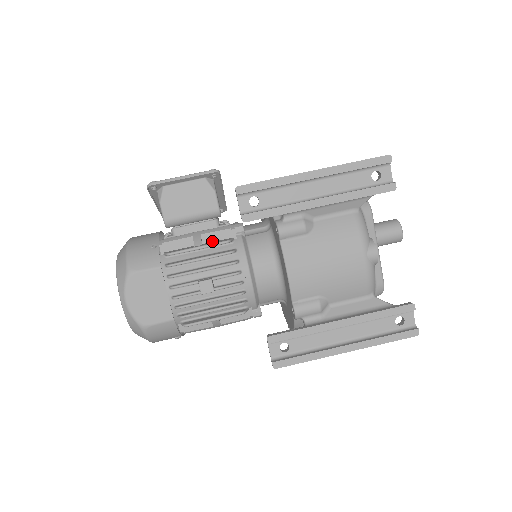
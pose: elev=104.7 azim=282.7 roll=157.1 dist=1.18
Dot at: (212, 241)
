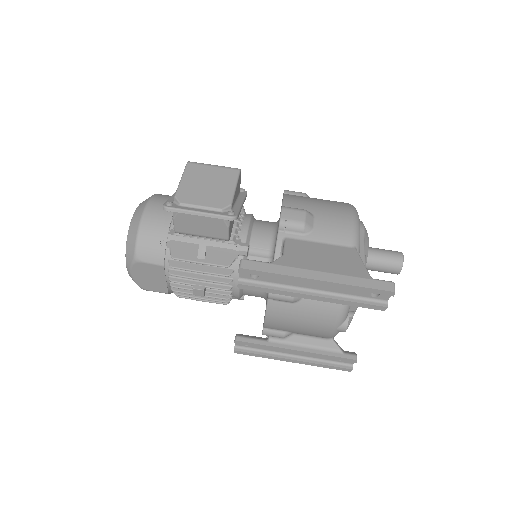
Dot at: (215, 254)
